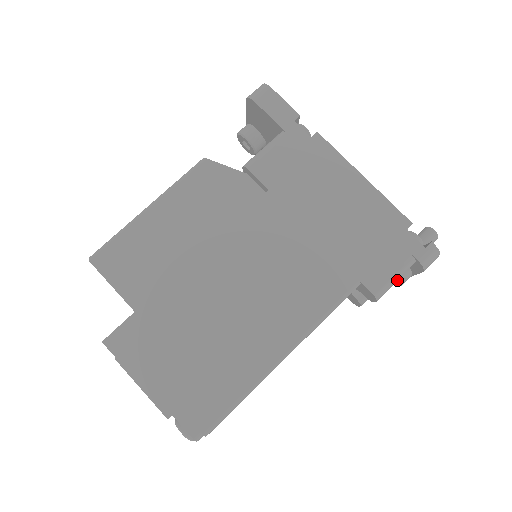
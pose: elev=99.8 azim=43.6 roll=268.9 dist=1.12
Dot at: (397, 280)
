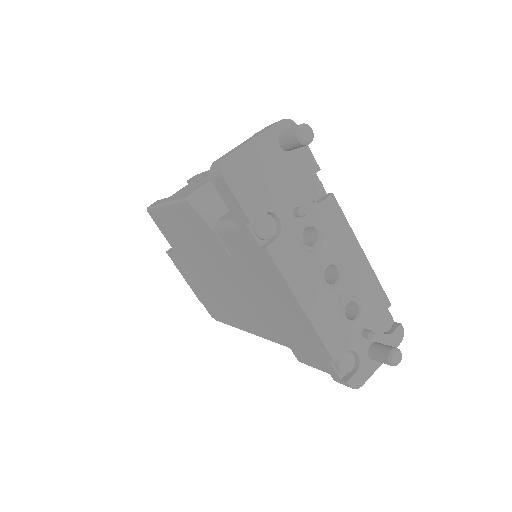
Dot at: occluded
